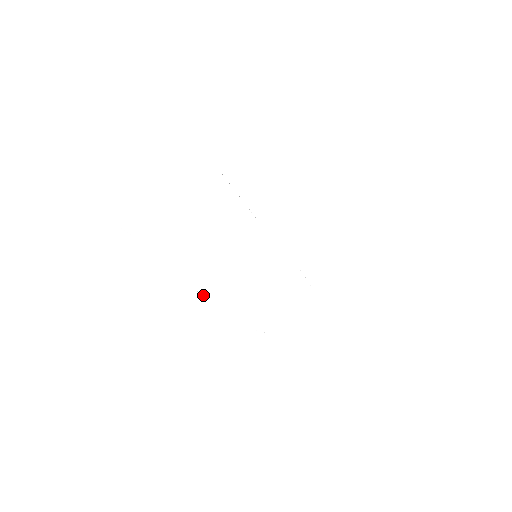
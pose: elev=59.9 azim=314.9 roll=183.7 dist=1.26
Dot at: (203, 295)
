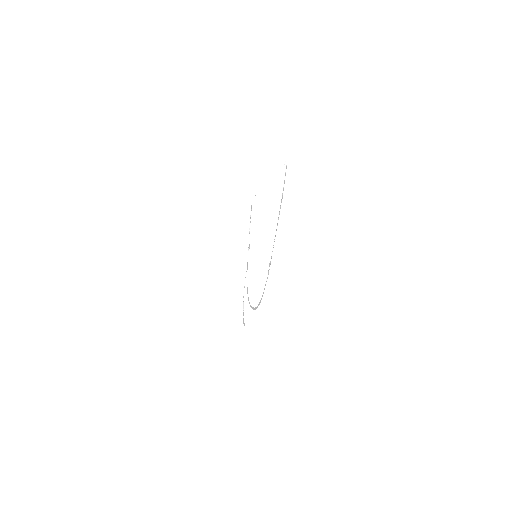
Dot at: (277, 224)
